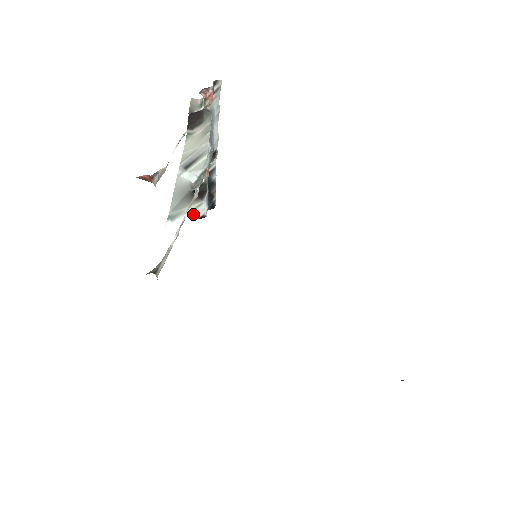
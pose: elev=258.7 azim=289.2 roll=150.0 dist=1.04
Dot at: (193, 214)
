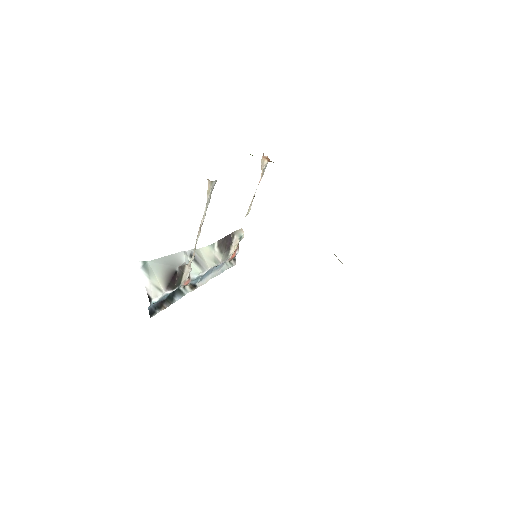
Dot at: (150, 287)
